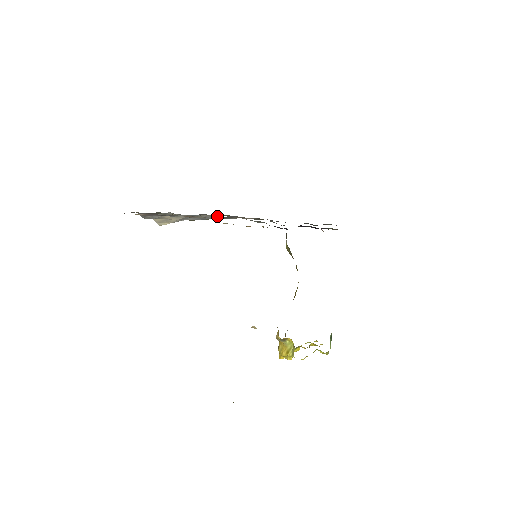
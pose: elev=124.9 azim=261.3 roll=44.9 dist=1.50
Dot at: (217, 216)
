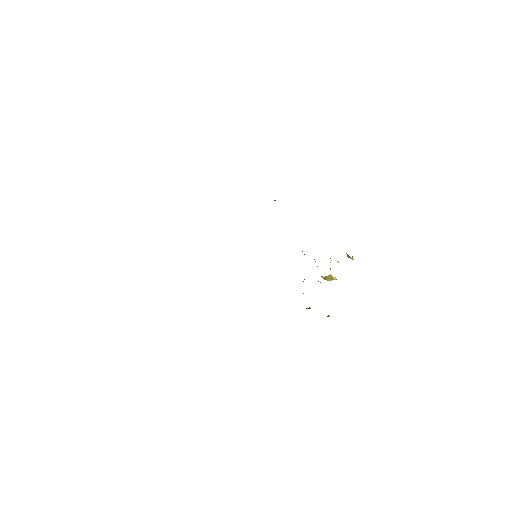
Dot at: occluded
